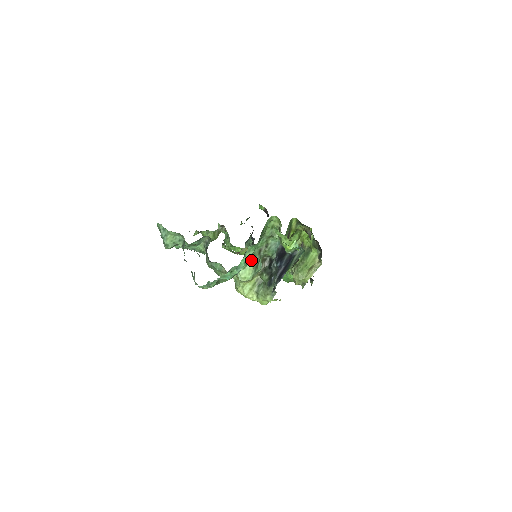
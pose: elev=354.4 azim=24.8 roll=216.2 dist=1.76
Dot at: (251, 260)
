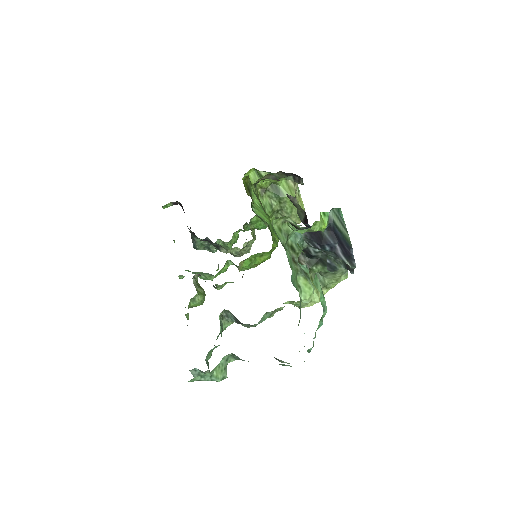
Dot at: (297, 278)
